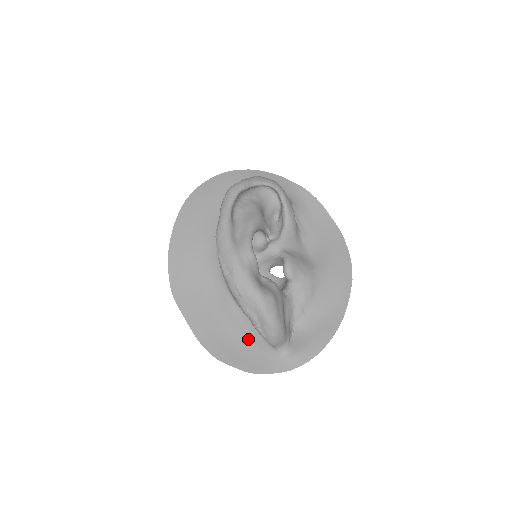
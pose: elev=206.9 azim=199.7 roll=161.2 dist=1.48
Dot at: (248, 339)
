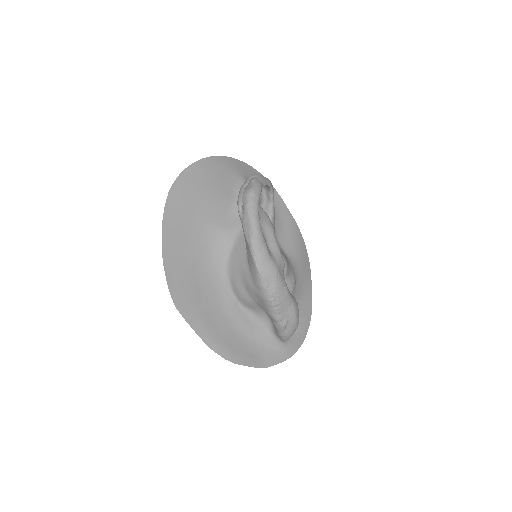
Dot at: (254, 337)
